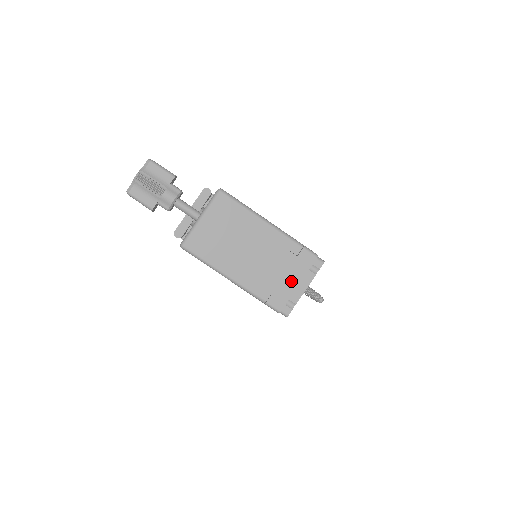
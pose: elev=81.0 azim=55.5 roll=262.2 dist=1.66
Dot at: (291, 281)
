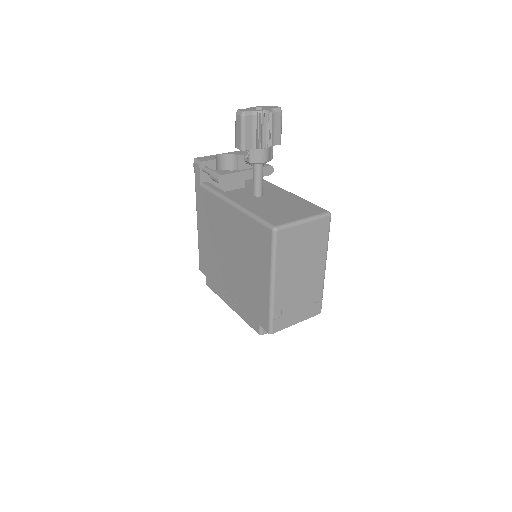
Dot at: (297, 317)
